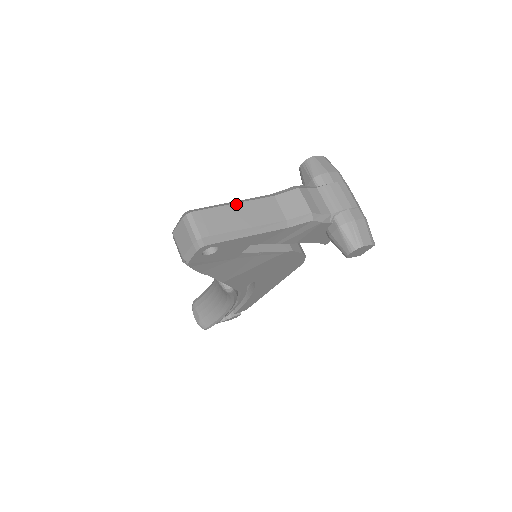
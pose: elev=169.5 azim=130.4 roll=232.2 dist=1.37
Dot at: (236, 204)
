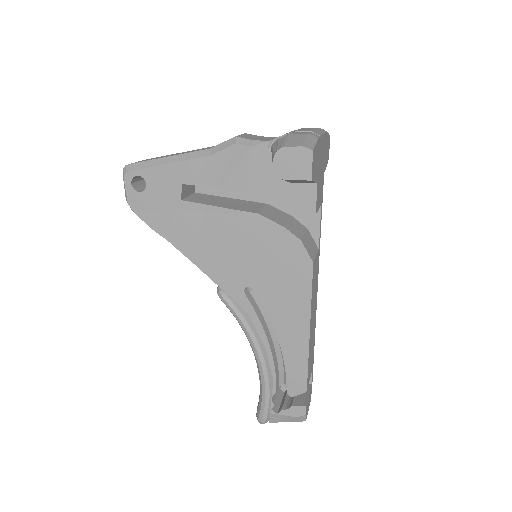
Dot at: occluded
